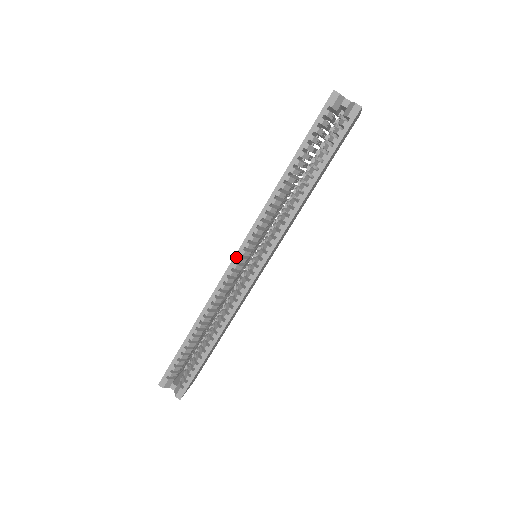
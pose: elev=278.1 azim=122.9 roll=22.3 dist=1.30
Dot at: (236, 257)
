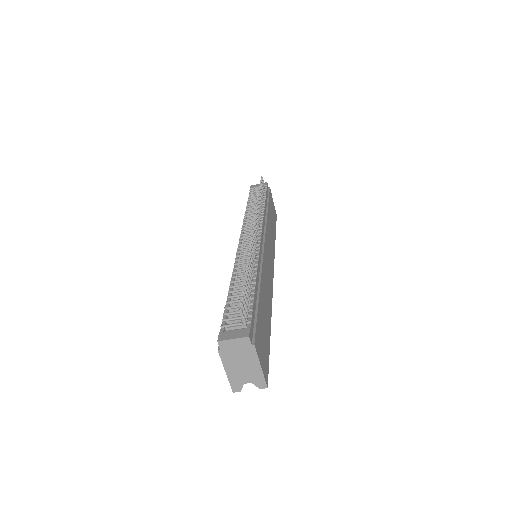
Dot at: occluded
